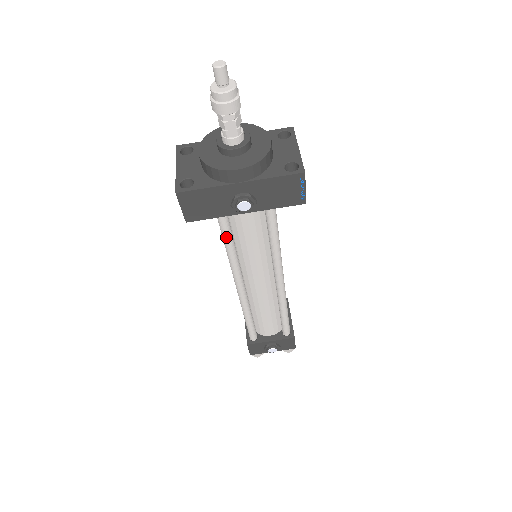
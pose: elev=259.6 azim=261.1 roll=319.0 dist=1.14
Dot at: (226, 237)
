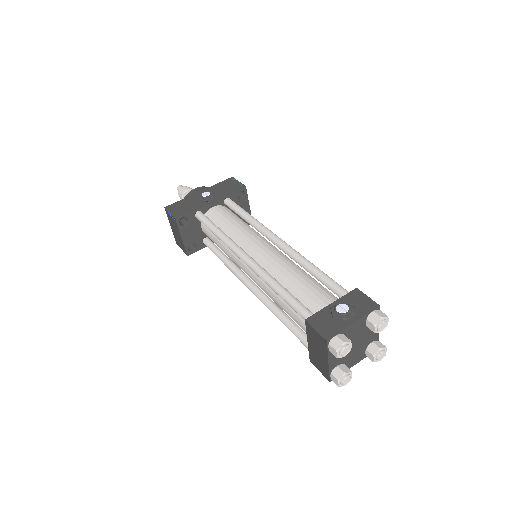
Dot at: (209, 223)
